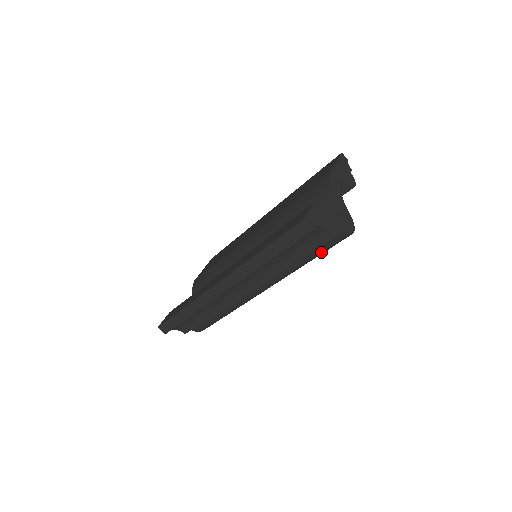
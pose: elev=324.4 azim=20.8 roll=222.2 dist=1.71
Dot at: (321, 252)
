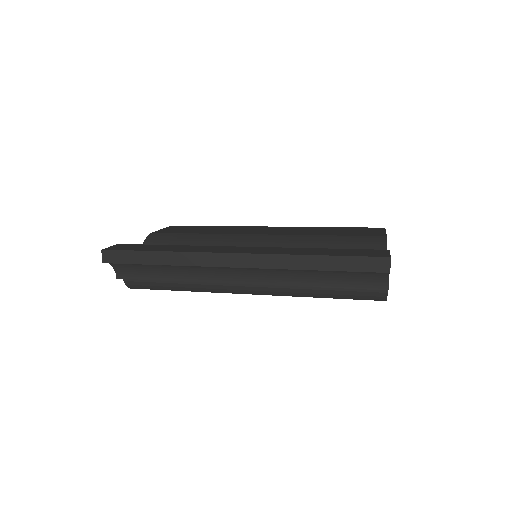
Dot at: (346, 297)
